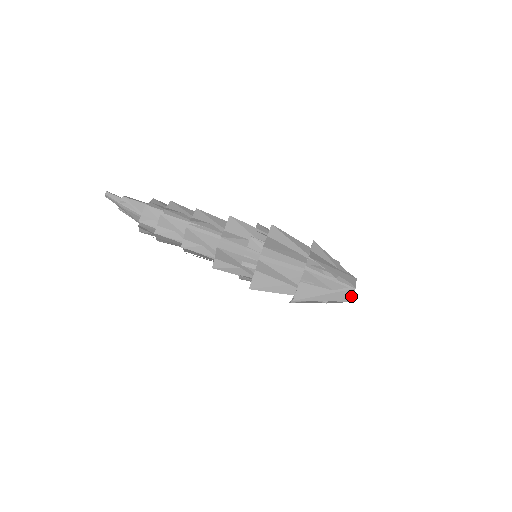
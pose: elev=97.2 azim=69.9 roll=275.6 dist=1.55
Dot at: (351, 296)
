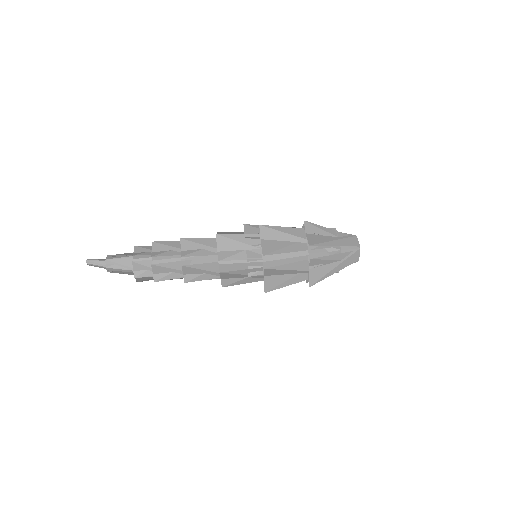
Dot at: (358, 256)
